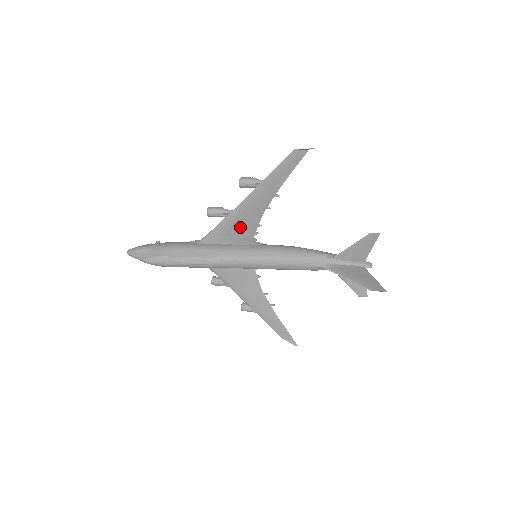
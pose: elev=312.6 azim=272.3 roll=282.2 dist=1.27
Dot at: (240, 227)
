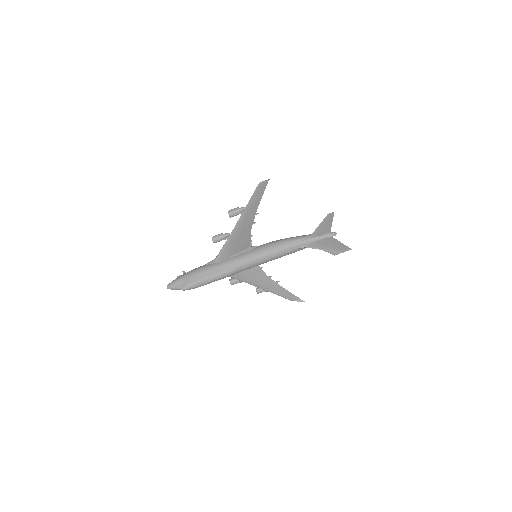
Dot at: (239, 242)
